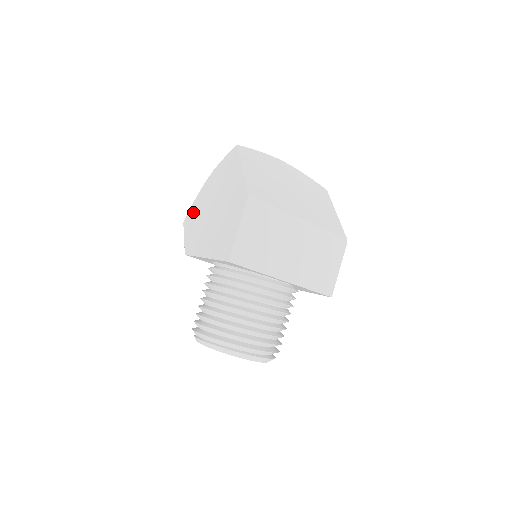
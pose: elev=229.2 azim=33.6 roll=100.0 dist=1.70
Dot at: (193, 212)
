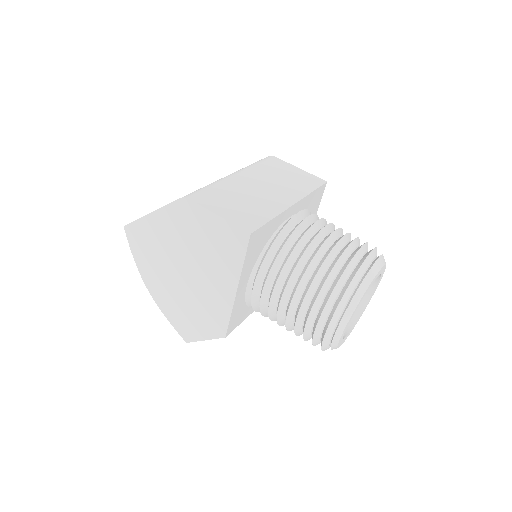
Dot at: (178, 320)
